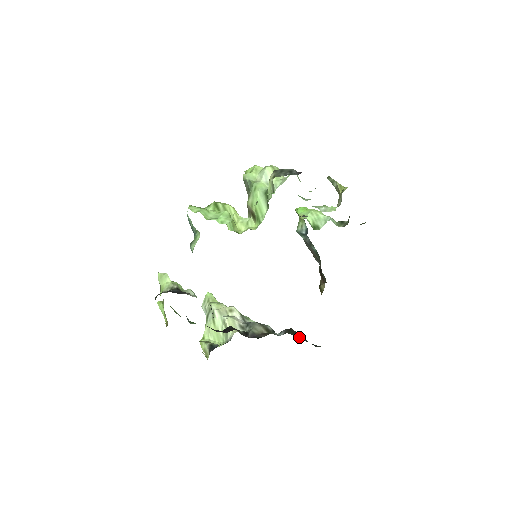
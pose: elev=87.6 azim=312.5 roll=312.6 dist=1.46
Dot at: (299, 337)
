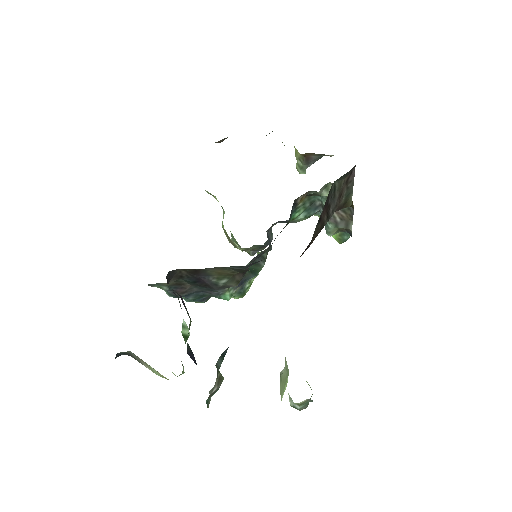
Dot at: occluded
